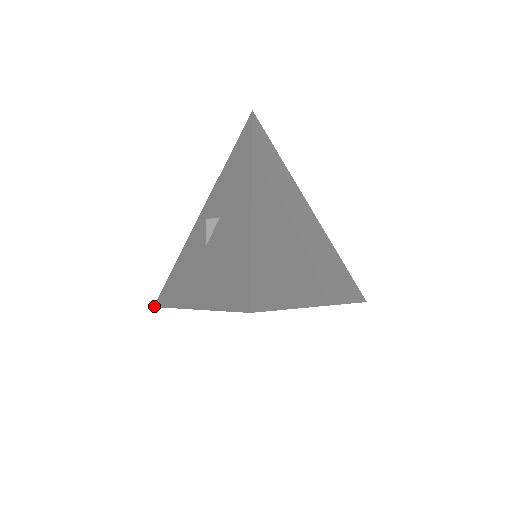
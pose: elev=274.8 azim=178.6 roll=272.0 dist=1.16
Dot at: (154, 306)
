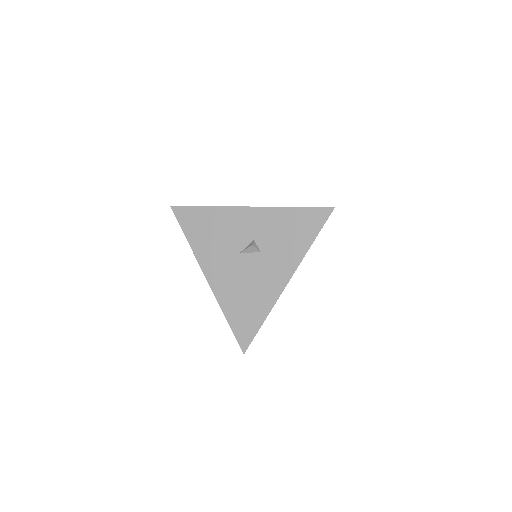
Dot at: (172, 208)
